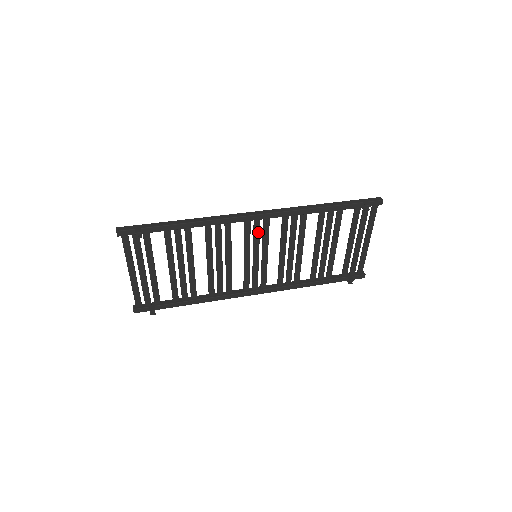
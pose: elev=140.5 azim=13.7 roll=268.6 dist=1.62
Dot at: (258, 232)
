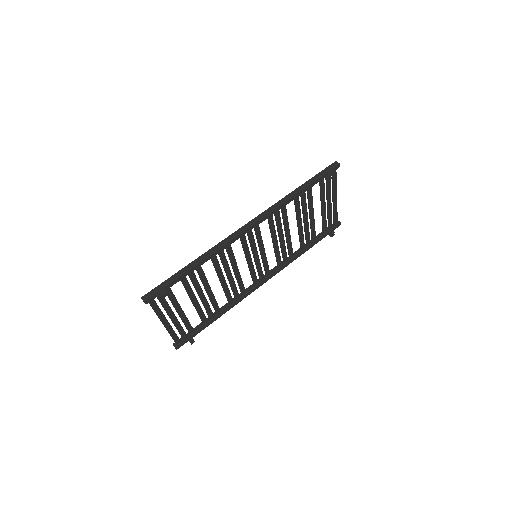
Dot at: (253, 238)
